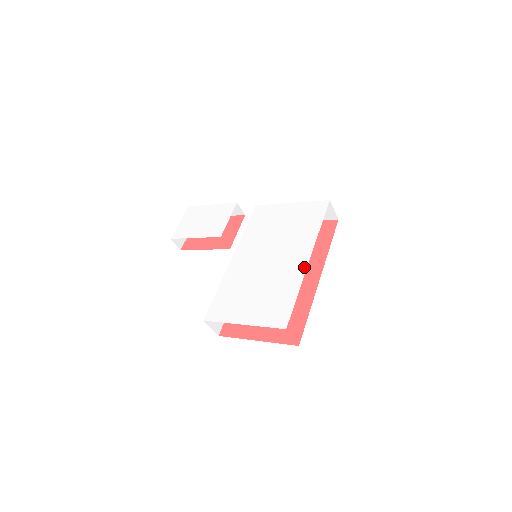
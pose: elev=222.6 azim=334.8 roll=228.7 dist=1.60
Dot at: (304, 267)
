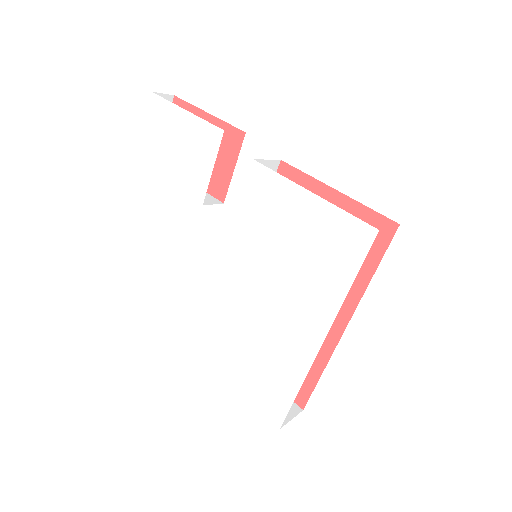
Dot at: (313, 352)
